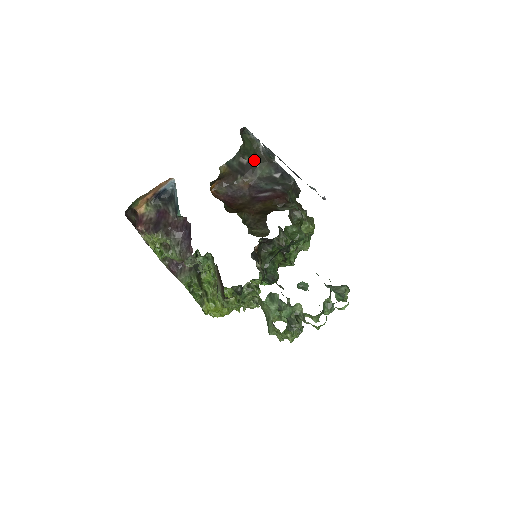
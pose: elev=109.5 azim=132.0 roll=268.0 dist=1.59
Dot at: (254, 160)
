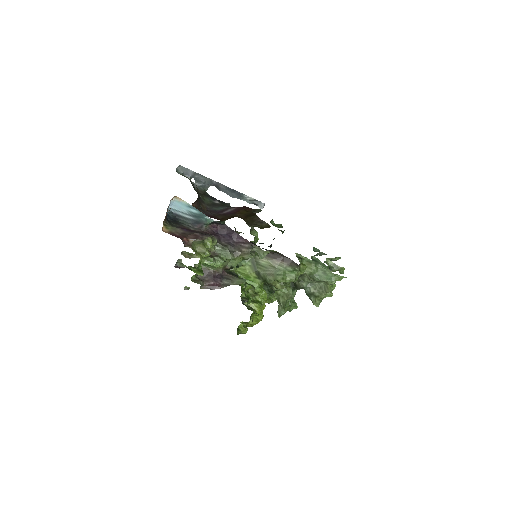
Dot at: occluded
